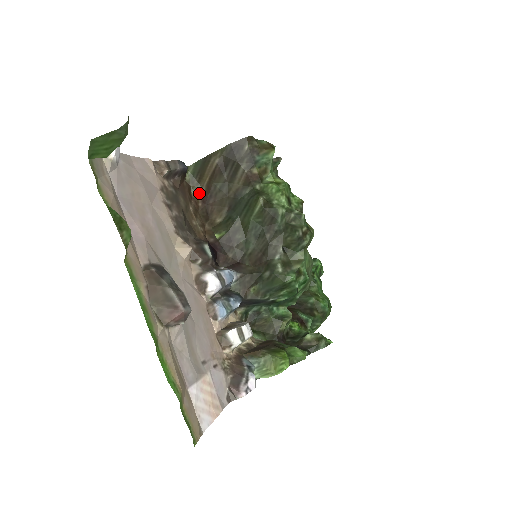
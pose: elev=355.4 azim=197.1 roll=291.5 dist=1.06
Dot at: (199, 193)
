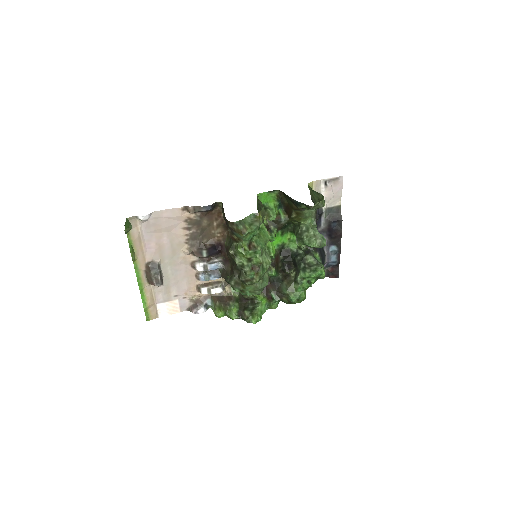
Dot at: occluded
